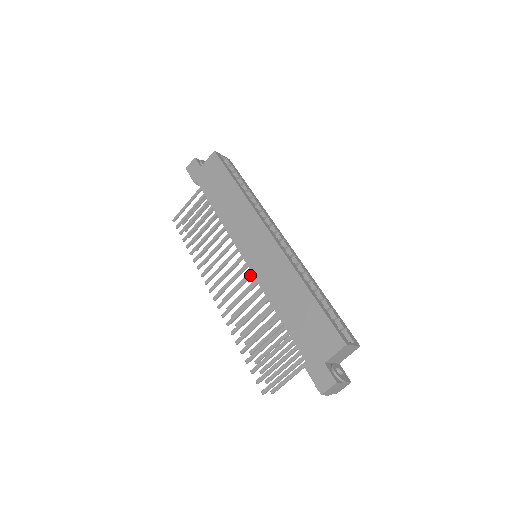
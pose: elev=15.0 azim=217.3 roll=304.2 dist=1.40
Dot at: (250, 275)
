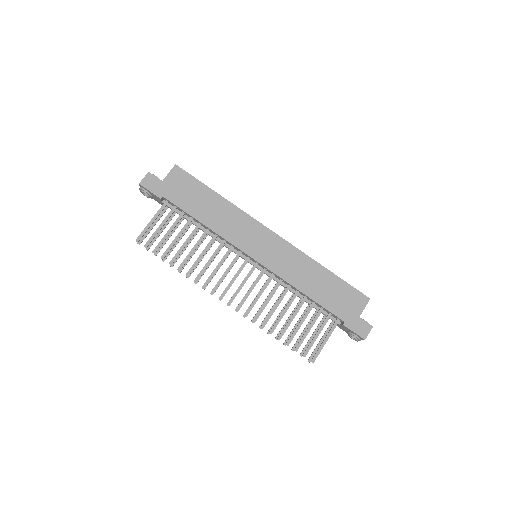
Dot at: (263, 272)
